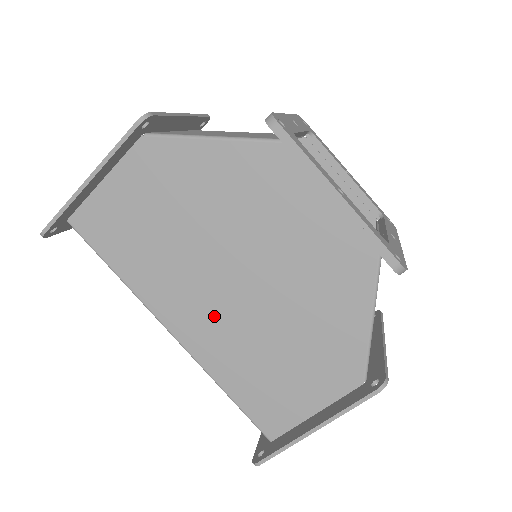
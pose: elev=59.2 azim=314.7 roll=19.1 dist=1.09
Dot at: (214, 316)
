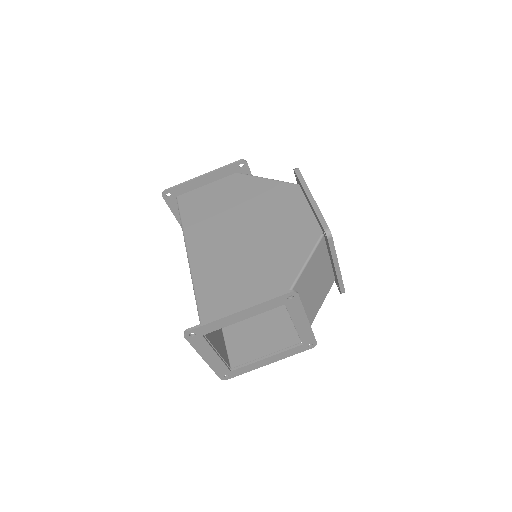
Dot at: (218, 250)
